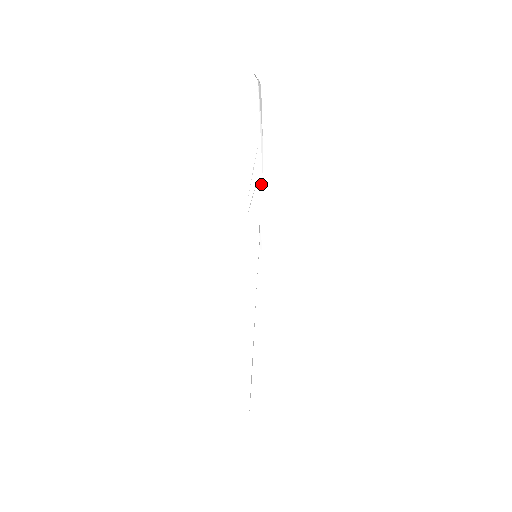
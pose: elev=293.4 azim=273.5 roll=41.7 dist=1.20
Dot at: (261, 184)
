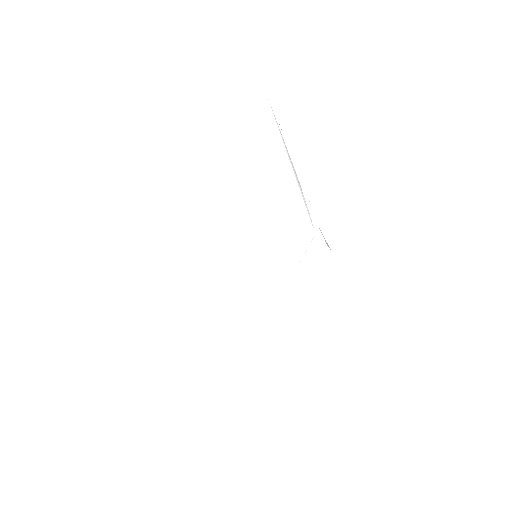
Dot at: occluded
